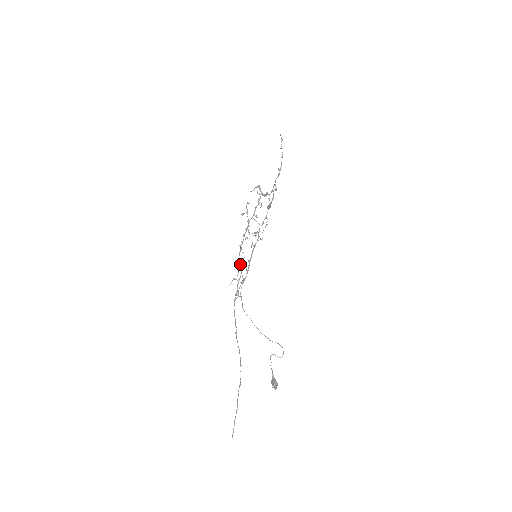
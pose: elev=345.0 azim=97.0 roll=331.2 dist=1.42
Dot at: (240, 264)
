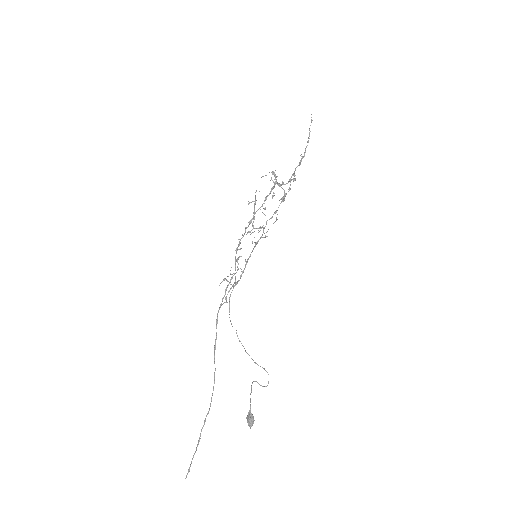
Dot at: (235, 263)
